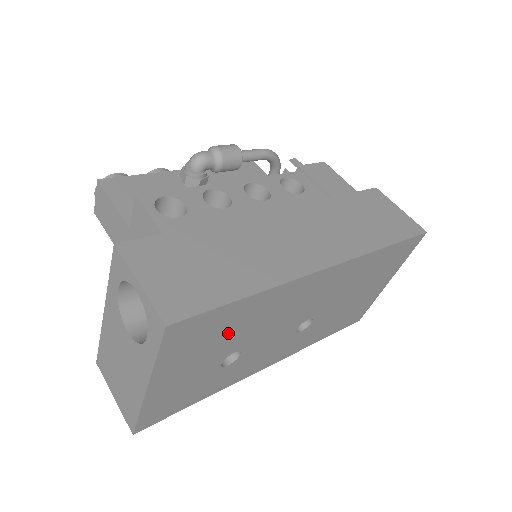
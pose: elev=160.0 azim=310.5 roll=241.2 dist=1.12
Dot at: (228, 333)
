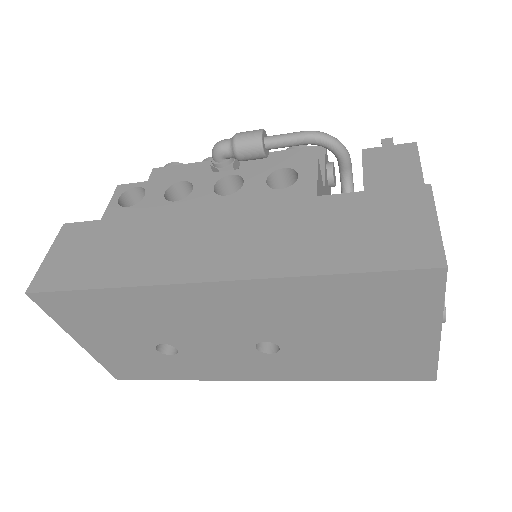
Dot at: (121, 320)
